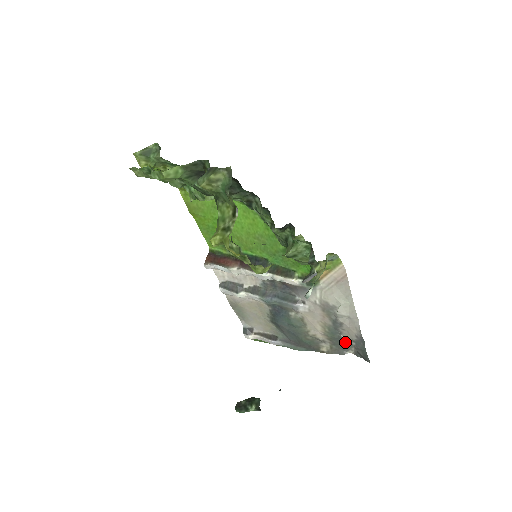
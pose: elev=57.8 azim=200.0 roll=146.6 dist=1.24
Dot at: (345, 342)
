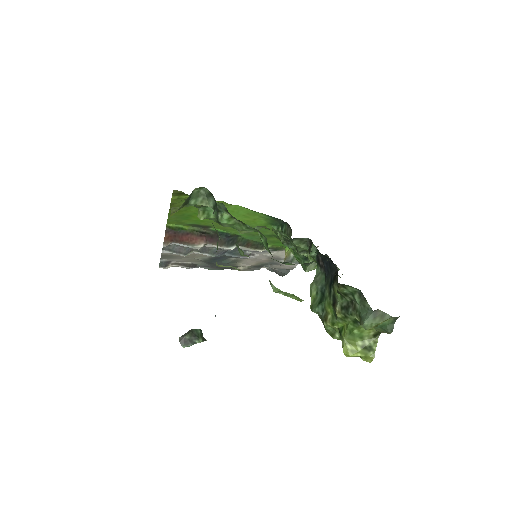
Dot at: occluded
